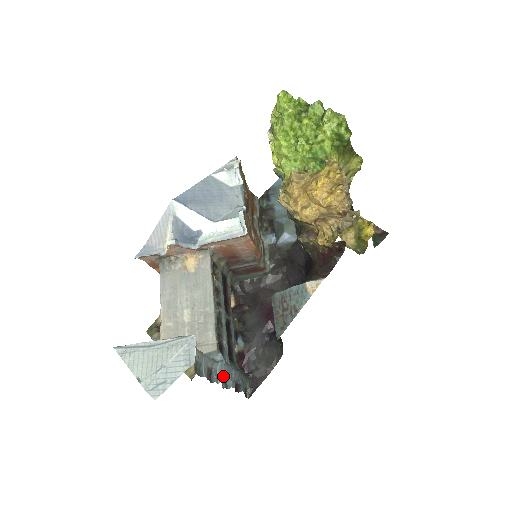
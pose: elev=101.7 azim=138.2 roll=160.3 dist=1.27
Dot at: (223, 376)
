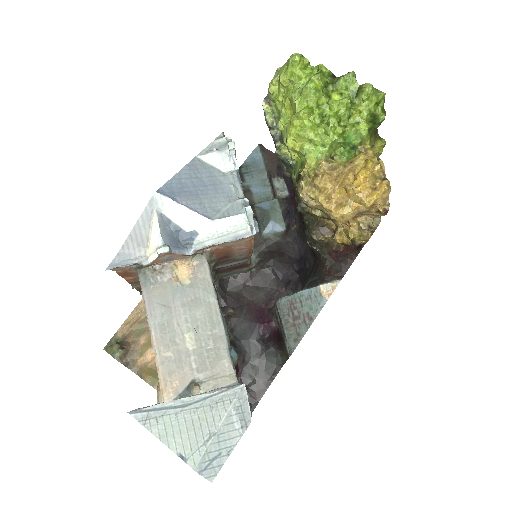
Dot at: occluded
